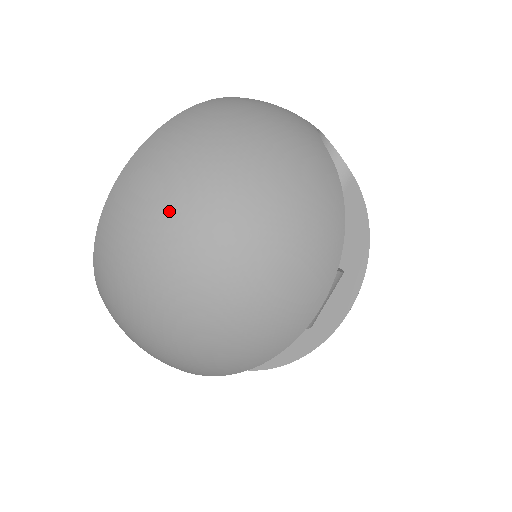
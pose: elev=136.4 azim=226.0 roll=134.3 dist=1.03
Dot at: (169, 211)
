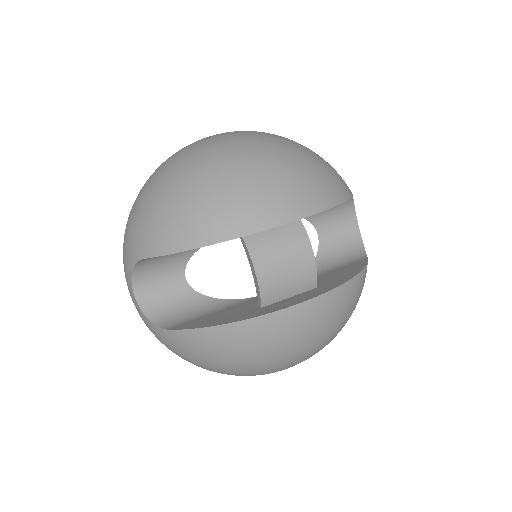
Dot at: (233, 132)
